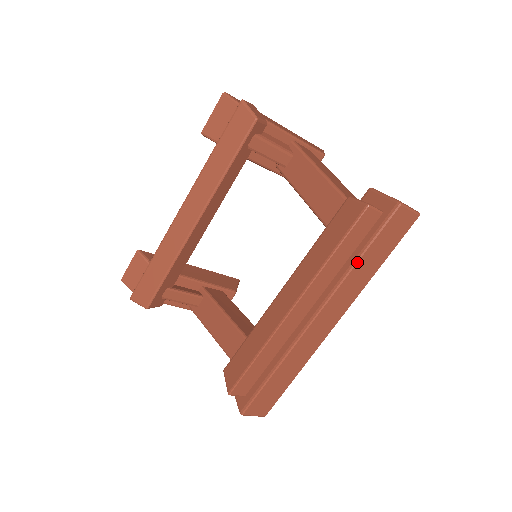
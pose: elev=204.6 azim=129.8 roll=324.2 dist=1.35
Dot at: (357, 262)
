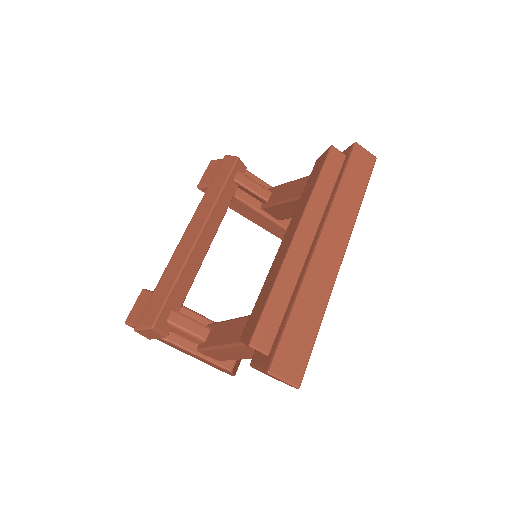
Dot at: (339, 188)
